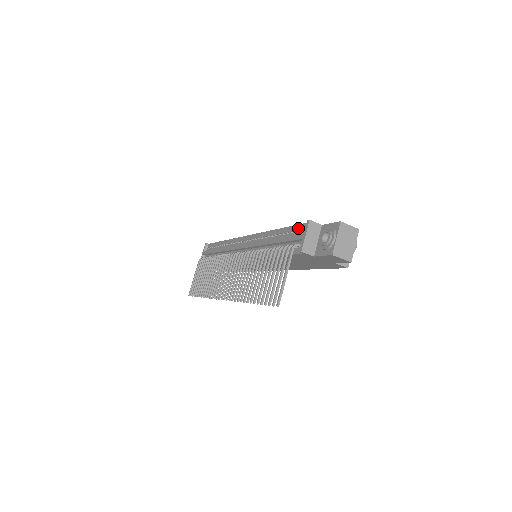
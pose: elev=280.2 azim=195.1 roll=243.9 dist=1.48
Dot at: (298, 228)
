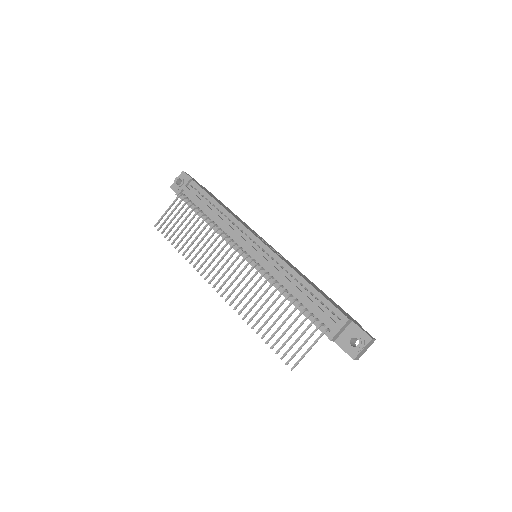
Dot at: (331, 308)
